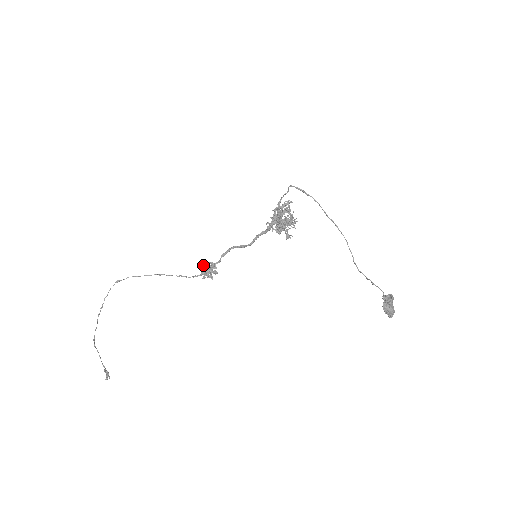
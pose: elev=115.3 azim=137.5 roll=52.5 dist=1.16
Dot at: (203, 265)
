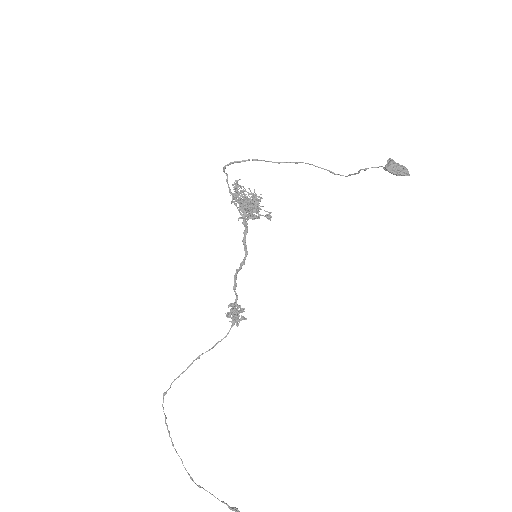
Dot at: occluded
